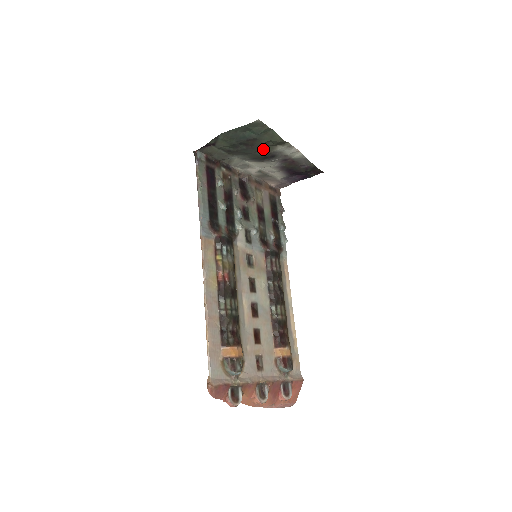
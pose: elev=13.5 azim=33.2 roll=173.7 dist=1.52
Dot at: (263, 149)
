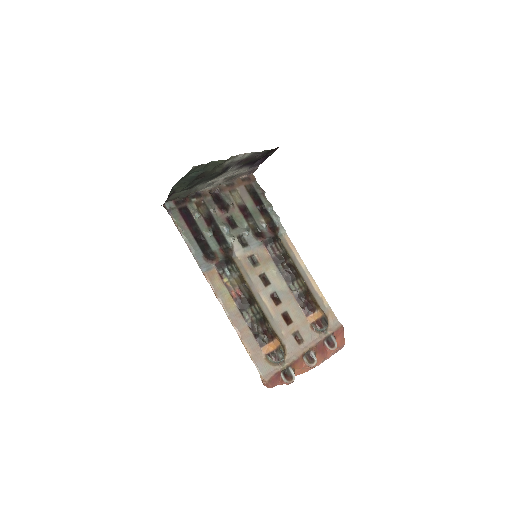
Dot at: (214, 172)
